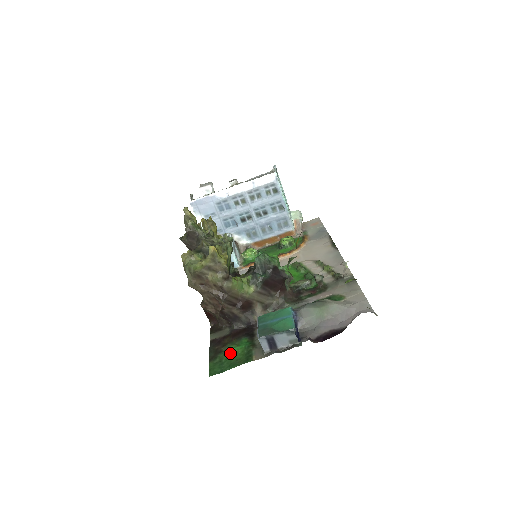
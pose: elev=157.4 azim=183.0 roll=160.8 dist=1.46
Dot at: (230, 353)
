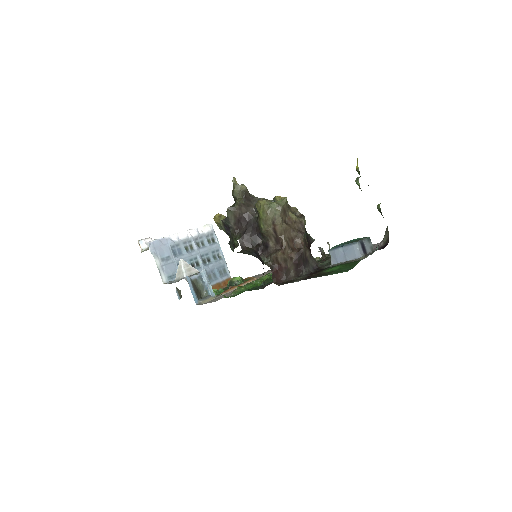
Dot at: (335, 269)
